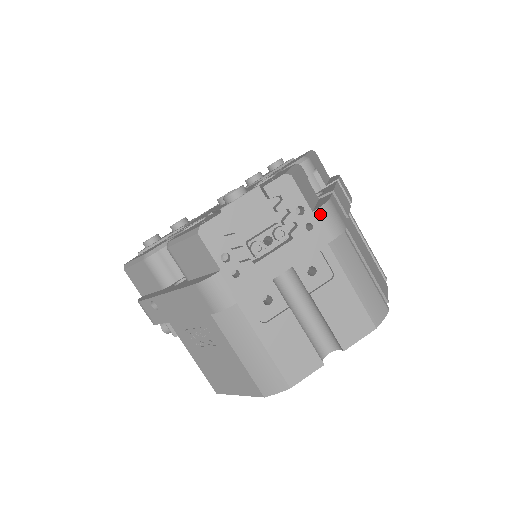
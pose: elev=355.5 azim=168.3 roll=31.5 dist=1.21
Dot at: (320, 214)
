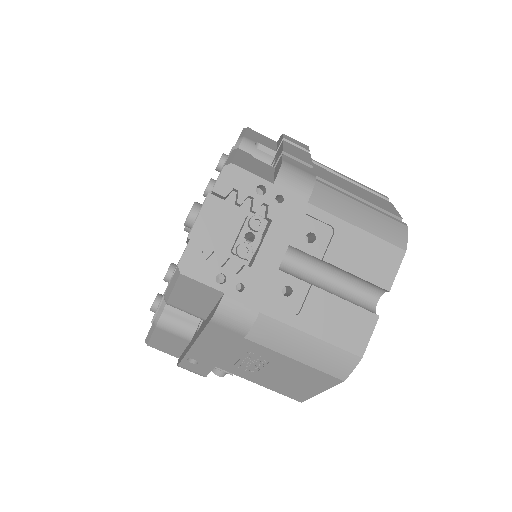
Dot at: (282, 181)
